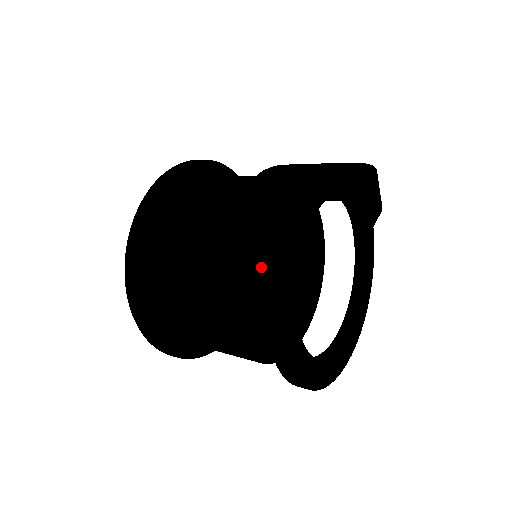
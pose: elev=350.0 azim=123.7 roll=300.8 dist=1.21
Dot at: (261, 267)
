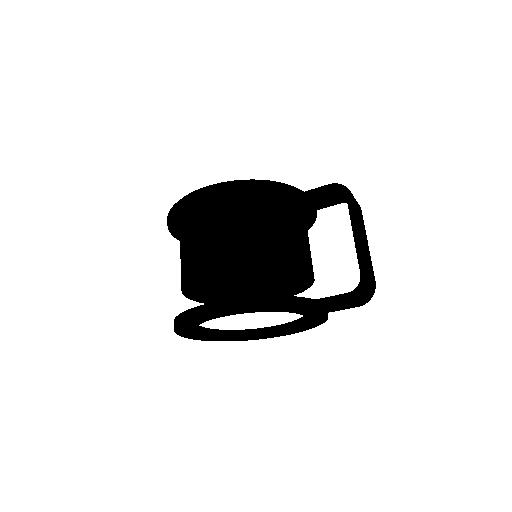
Dot at: occluded
